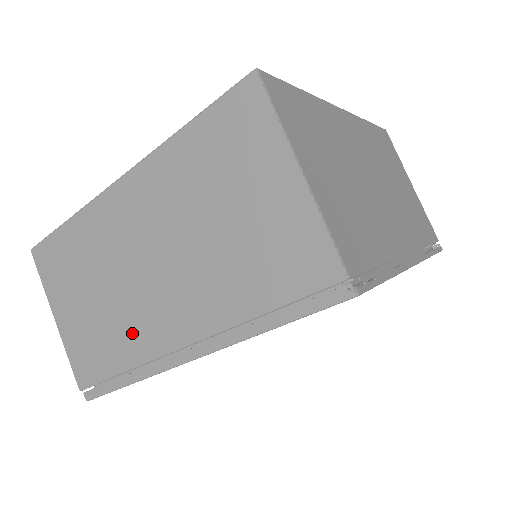
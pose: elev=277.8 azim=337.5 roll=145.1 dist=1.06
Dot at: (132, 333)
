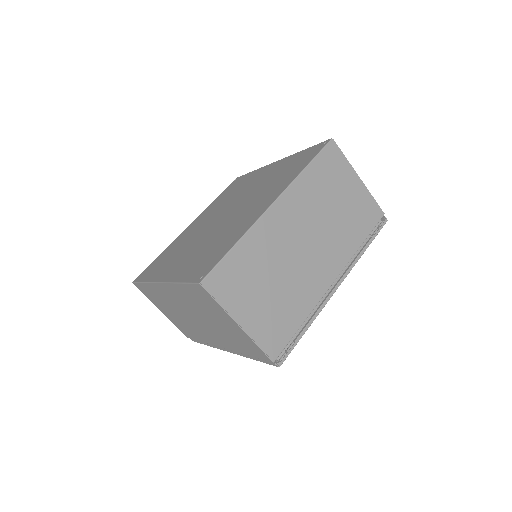
Dot at: (198, 333)
